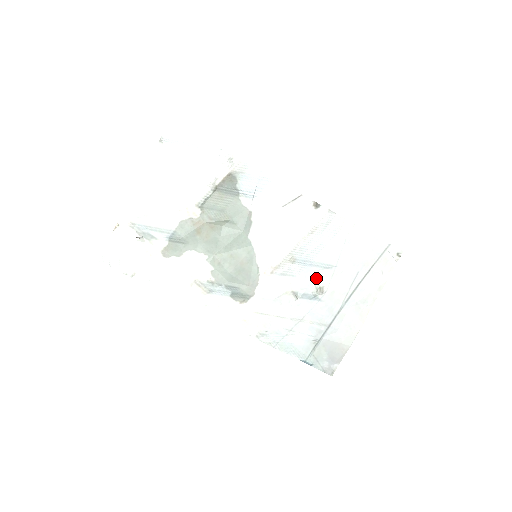
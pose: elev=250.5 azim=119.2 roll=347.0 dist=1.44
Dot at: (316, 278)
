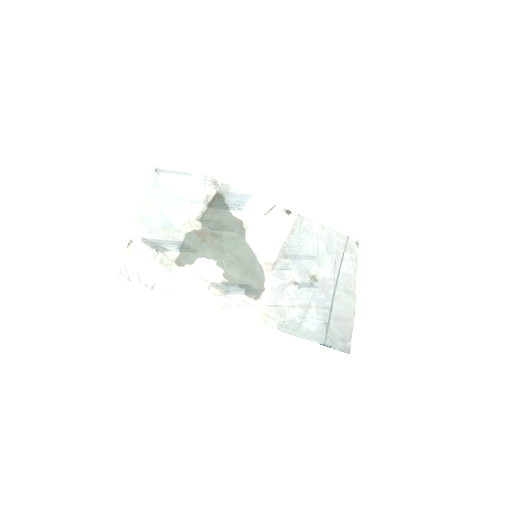
Dot at: (307, 269)
